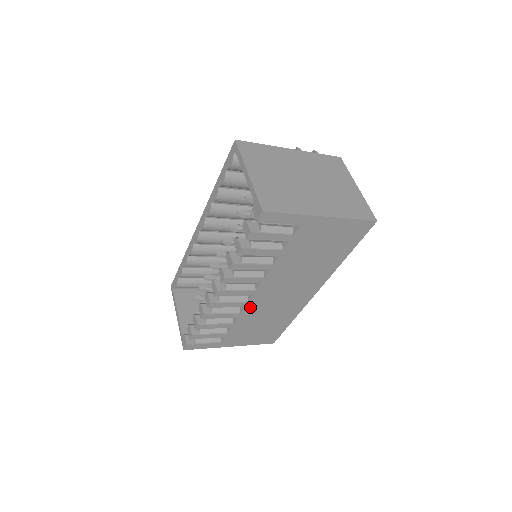
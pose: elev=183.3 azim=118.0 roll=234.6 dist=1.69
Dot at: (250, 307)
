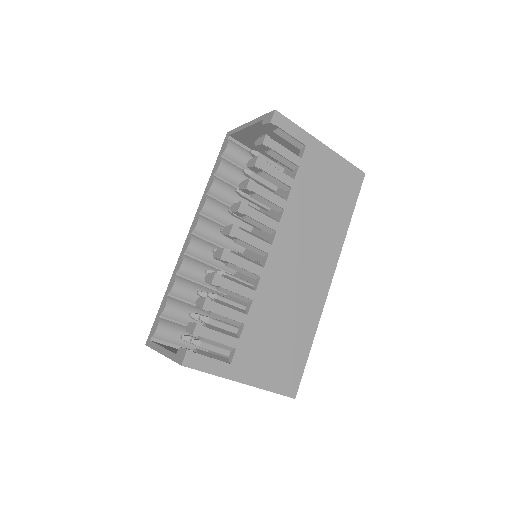
Dot at: (266, 281)
